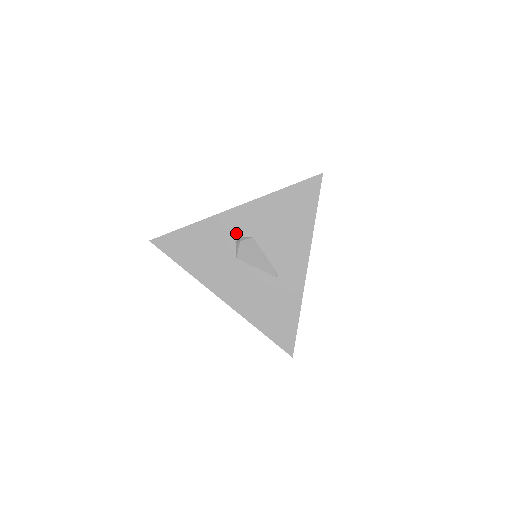
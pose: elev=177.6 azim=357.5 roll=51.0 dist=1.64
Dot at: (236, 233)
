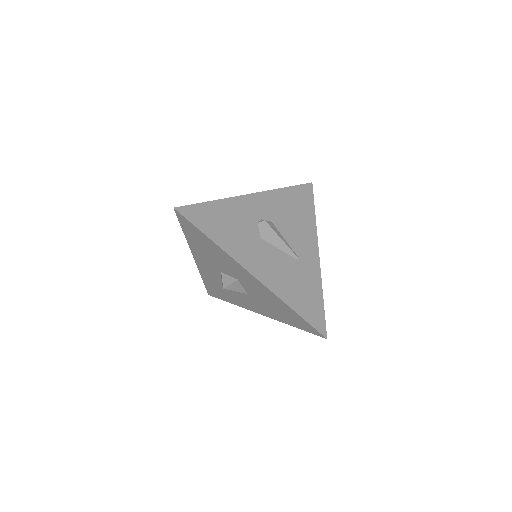
Dot at: (257, 215)
